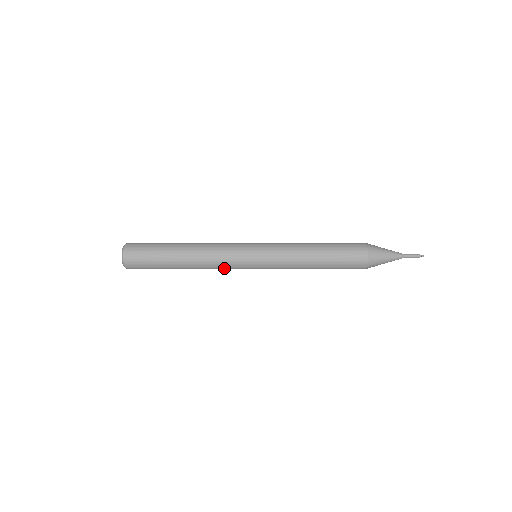
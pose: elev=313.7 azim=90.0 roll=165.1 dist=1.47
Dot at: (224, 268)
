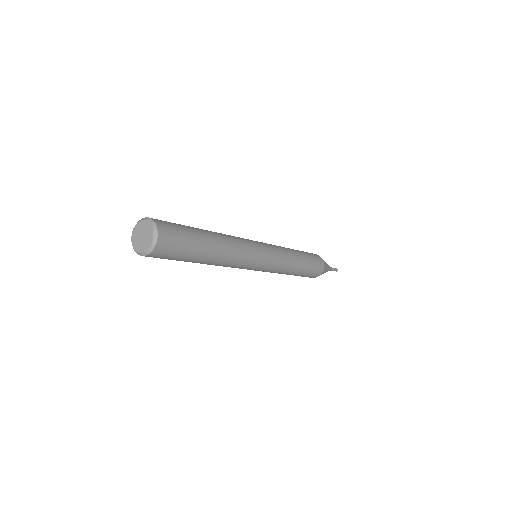
Dot at: (246, 248)
